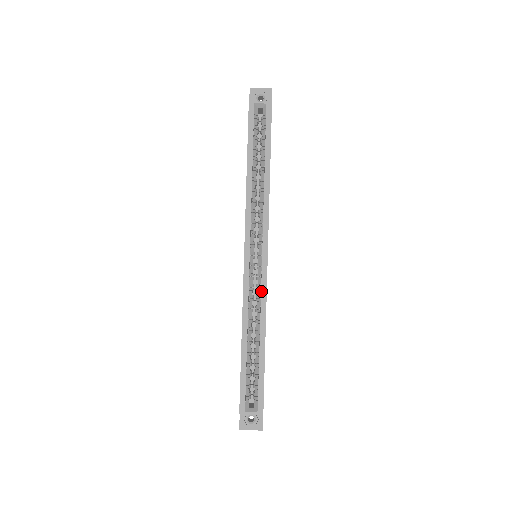
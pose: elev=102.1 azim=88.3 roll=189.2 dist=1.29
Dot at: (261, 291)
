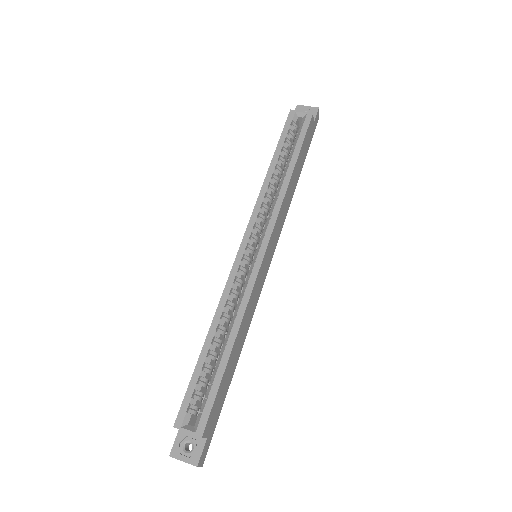
Dot at: (247, 286)
